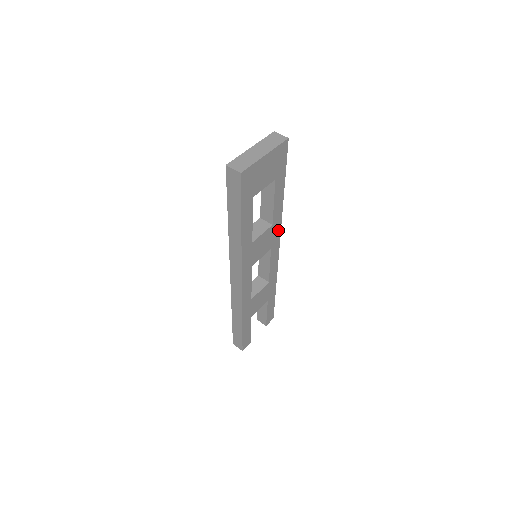
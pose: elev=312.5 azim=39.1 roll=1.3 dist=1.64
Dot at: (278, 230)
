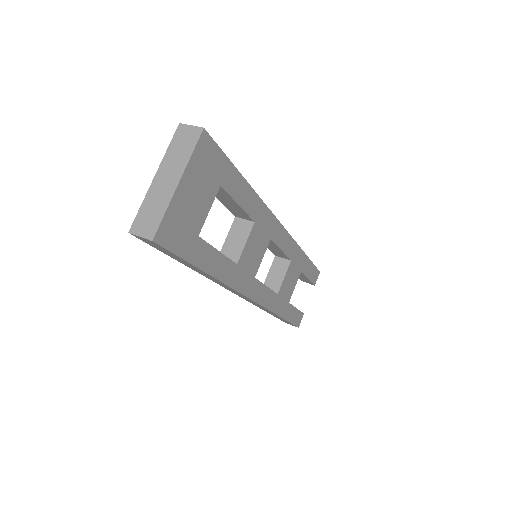
Dot at: (268, 216)
